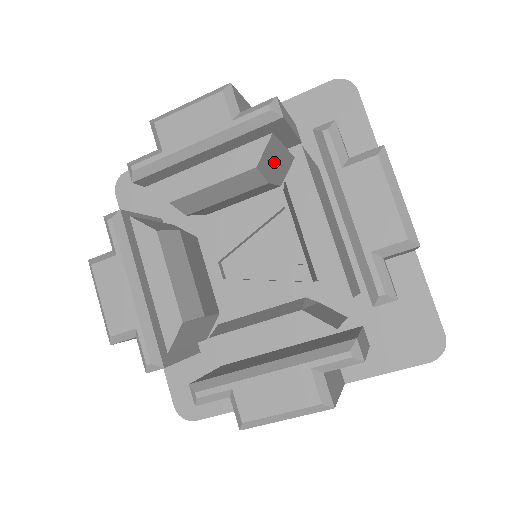
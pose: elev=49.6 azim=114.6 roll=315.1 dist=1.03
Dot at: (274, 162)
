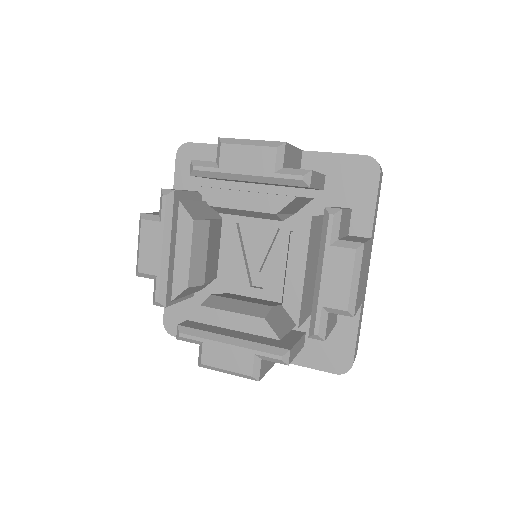
Dot at: (200, 211)
